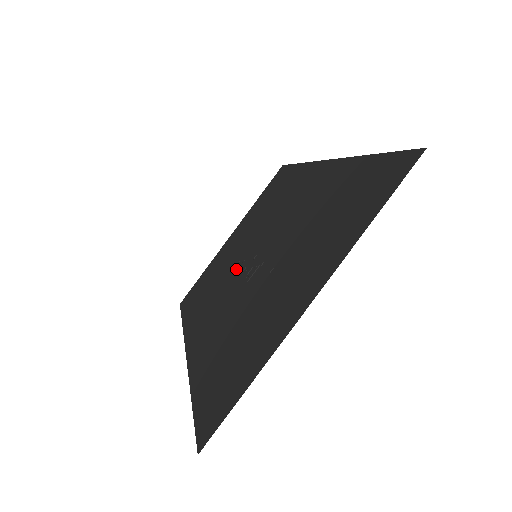
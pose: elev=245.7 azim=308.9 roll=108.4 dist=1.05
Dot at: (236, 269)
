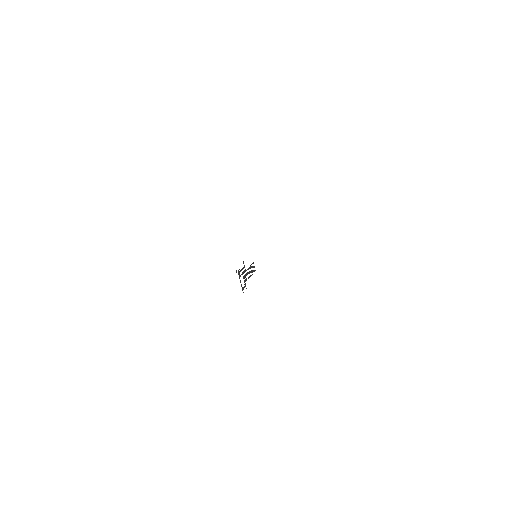
Dot at: occluded
